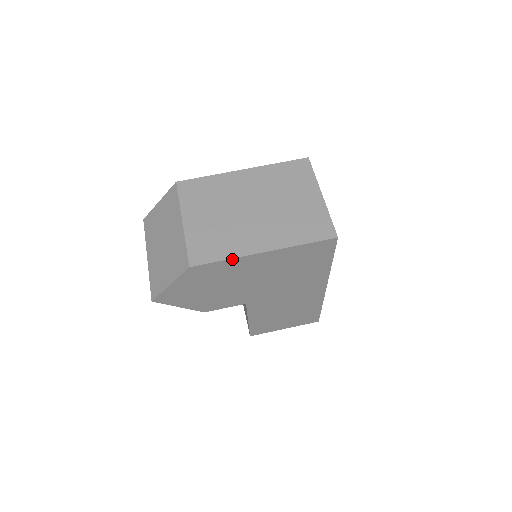
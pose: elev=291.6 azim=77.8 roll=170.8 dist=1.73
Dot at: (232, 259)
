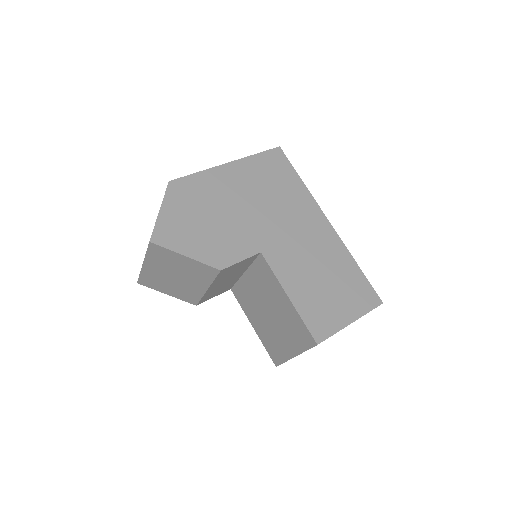
Dot at: (204, 172)
